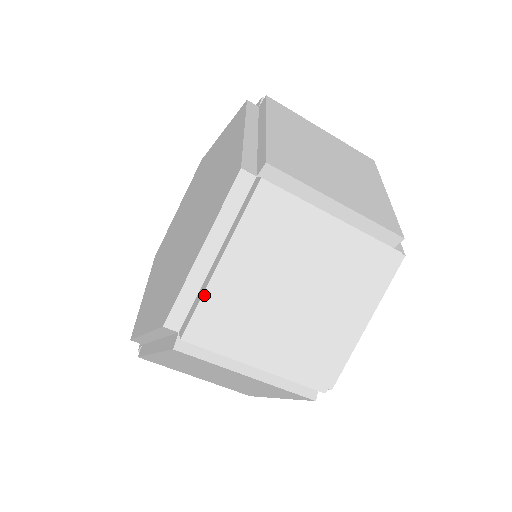
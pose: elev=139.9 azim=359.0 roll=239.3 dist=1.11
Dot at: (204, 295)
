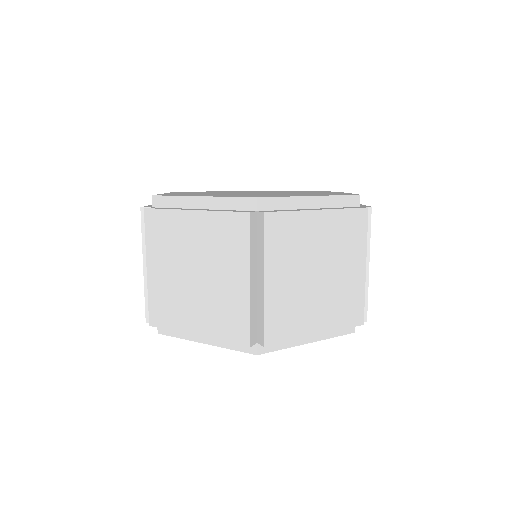
Dot at: (171, 210)
